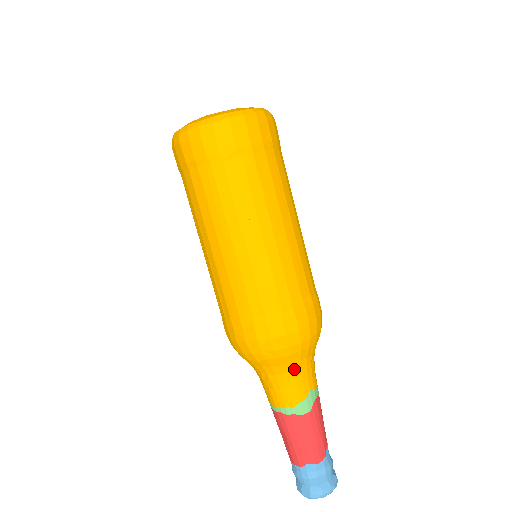
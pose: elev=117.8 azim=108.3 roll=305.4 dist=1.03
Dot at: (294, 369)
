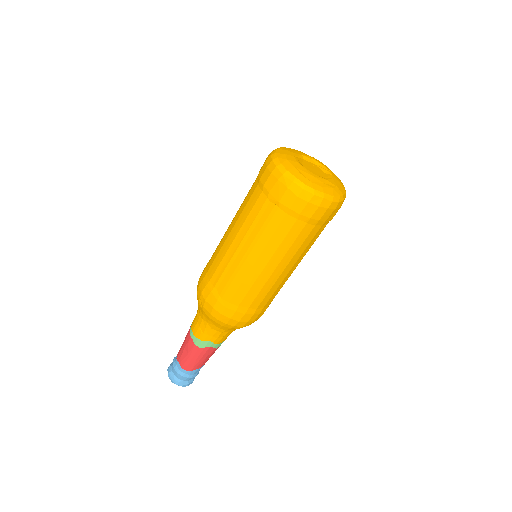
Dot at: (209, 324)
